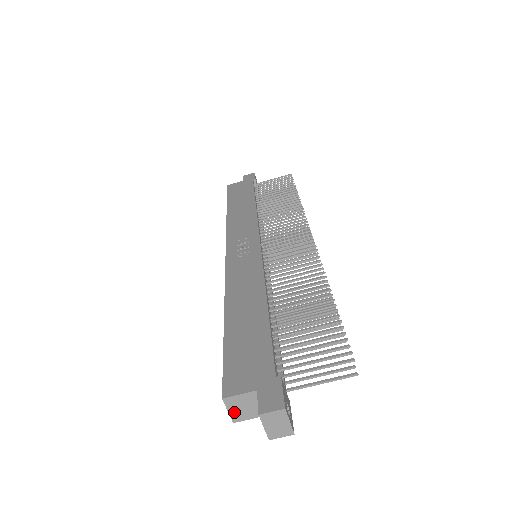
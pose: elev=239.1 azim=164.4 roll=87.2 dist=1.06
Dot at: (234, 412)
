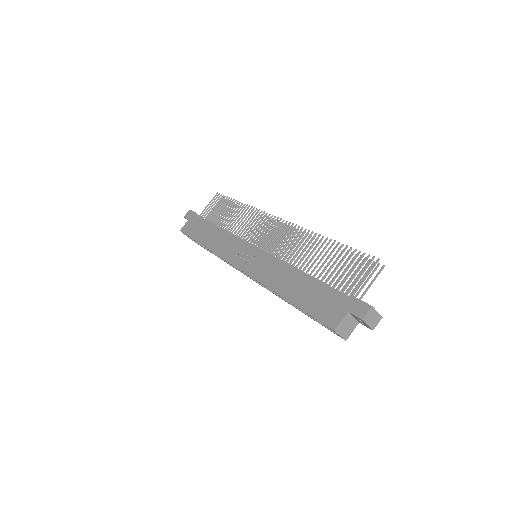
Dot at: (343, 334)
